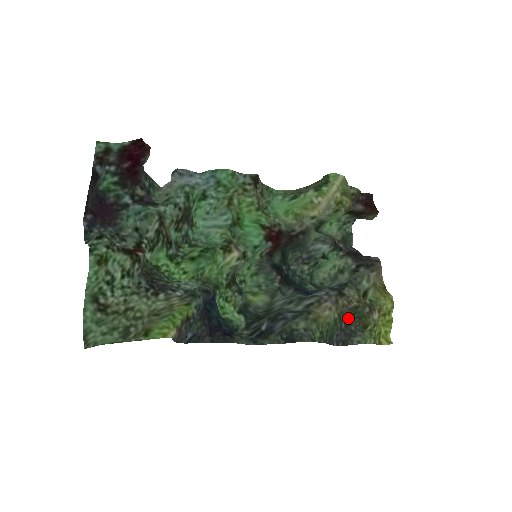
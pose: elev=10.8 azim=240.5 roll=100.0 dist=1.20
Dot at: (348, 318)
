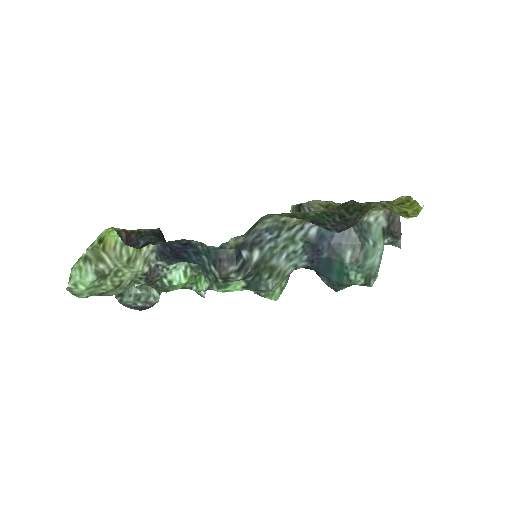
Dot at: (342, 215)
